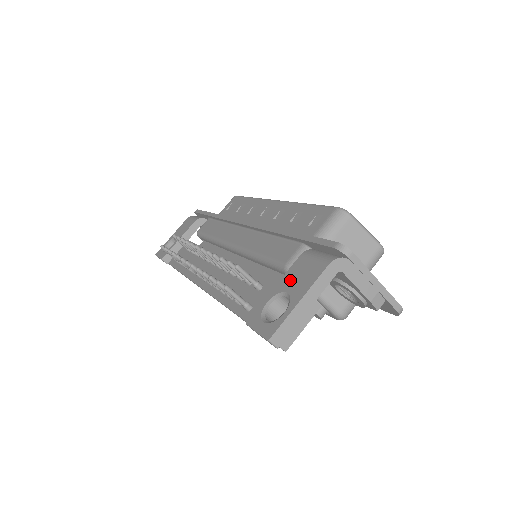
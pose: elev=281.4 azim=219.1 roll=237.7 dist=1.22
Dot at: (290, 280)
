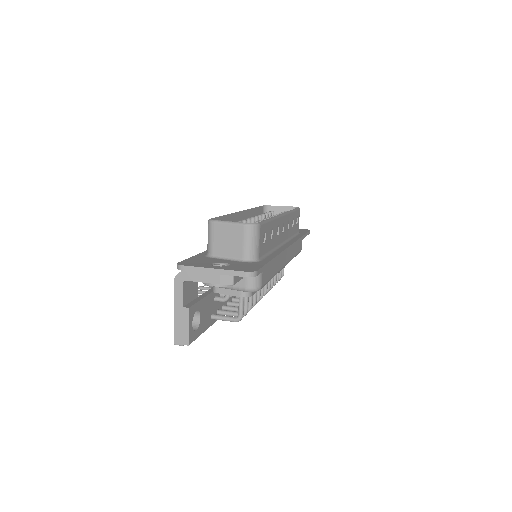
Dot at: occluded
